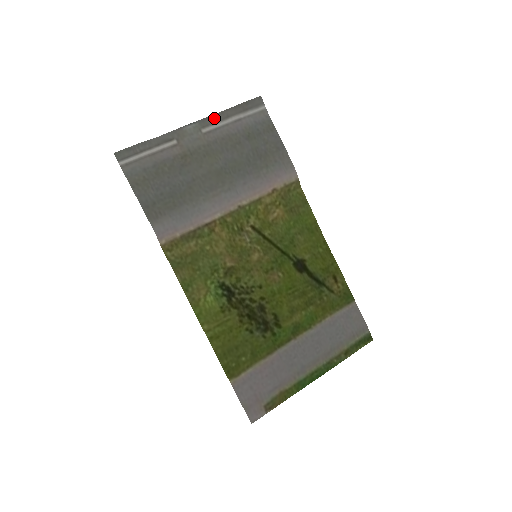
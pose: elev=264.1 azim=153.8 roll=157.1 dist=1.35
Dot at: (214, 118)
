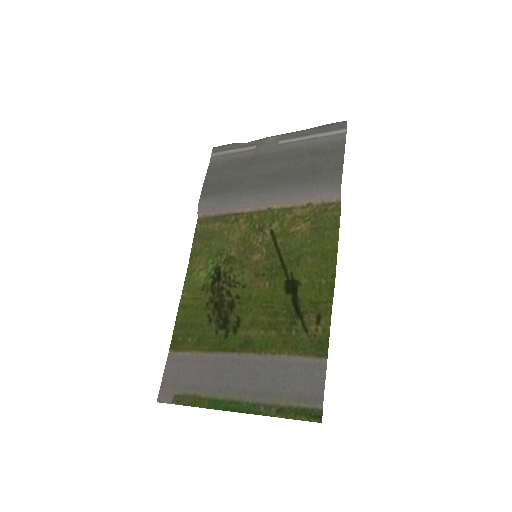
Dot at: (295, 134)
